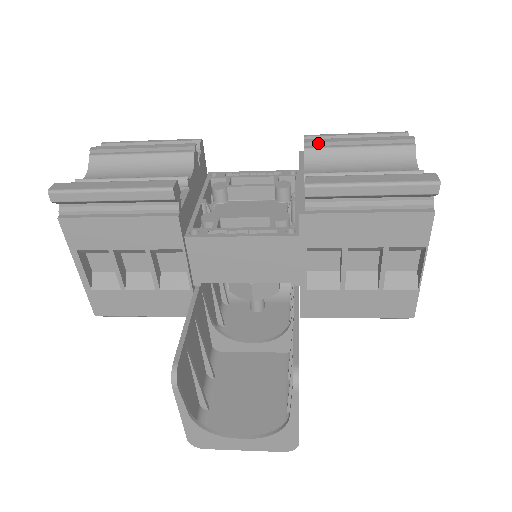
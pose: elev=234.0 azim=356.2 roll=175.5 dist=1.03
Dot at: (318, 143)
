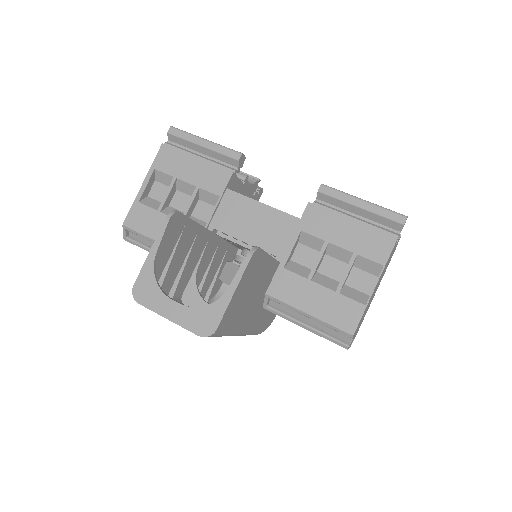
Dot at: occluded
